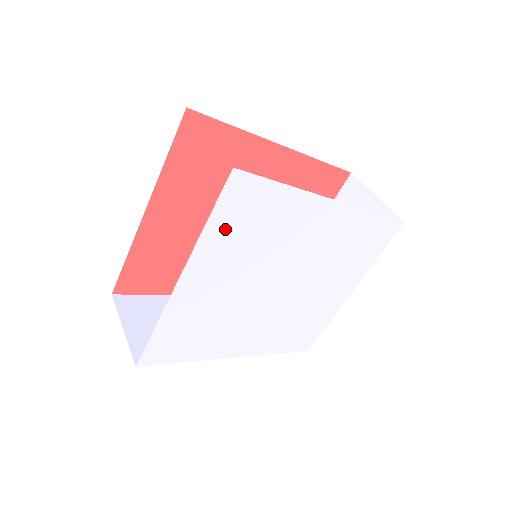
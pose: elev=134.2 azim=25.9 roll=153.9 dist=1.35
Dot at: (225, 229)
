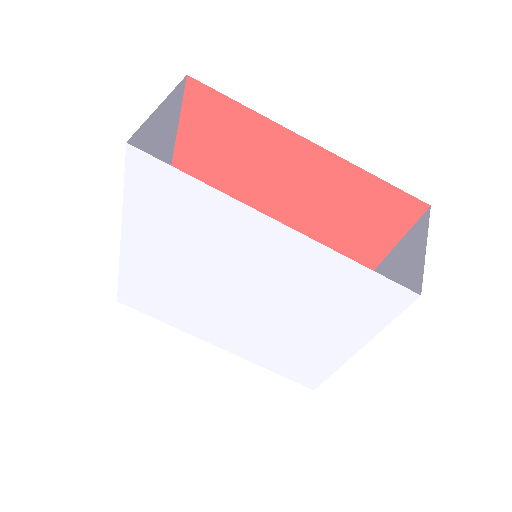
Dot at: (147, 206)
